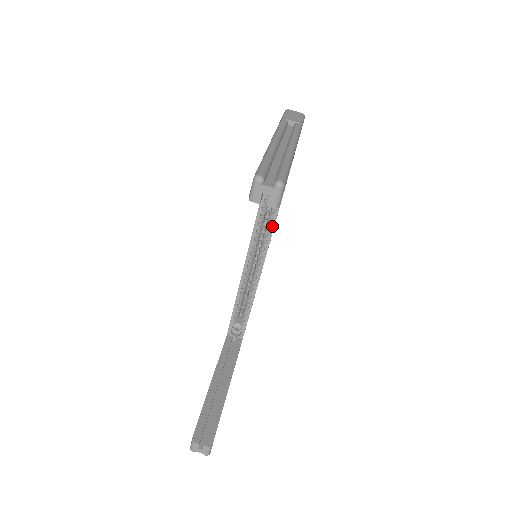
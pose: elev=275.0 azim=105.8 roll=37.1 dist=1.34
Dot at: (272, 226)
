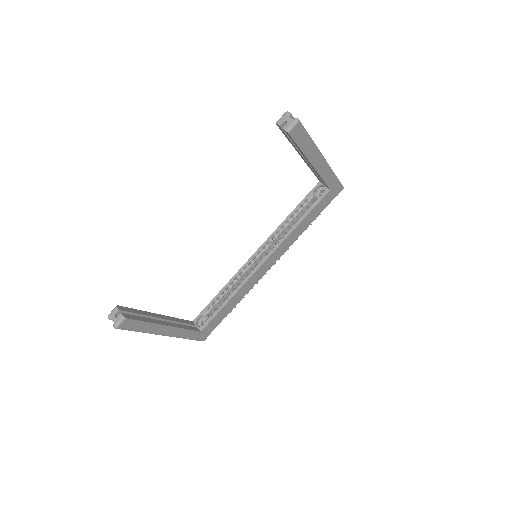
Dot at: (280, 242)
